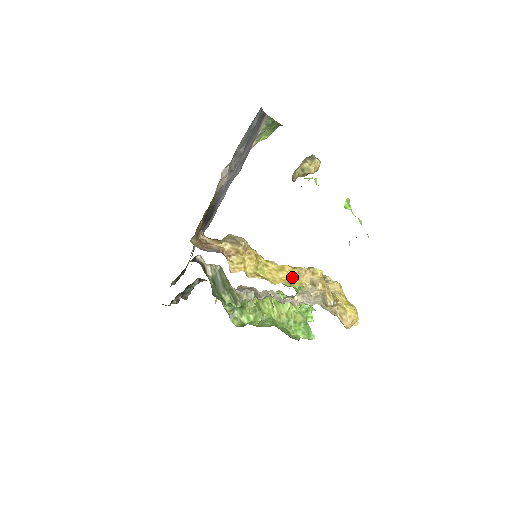
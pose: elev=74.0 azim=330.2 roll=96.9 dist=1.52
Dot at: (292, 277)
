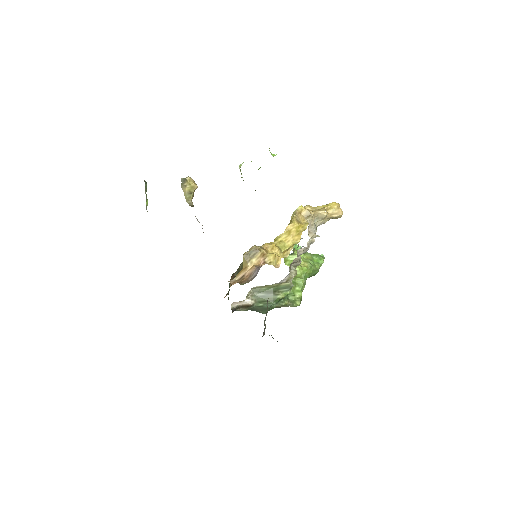
Dot at: (299, 227)
